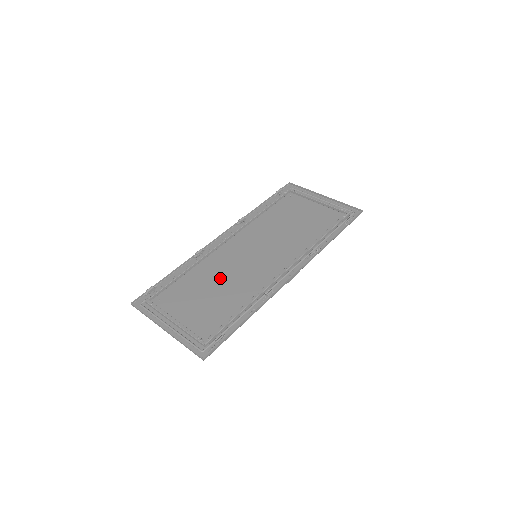
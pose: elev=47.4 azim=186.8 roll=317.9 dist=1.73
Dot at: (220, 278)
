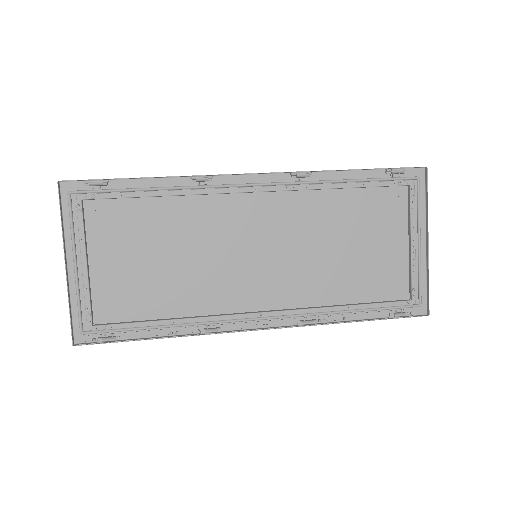
Dot at: (188, 248)
